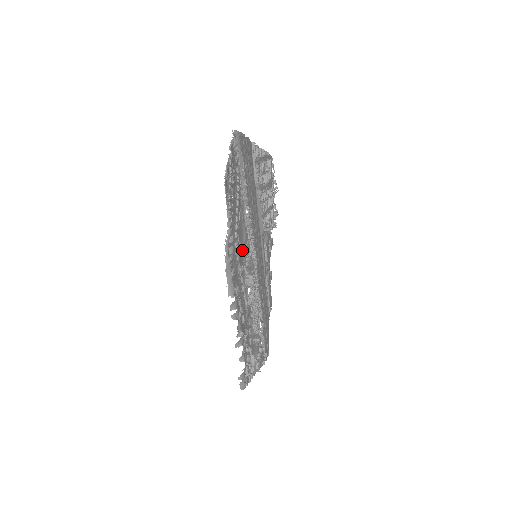
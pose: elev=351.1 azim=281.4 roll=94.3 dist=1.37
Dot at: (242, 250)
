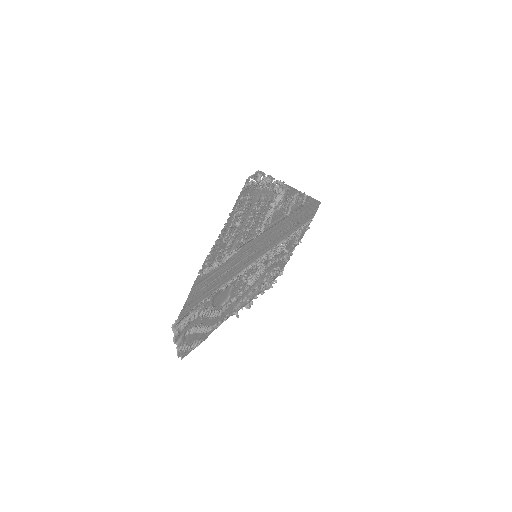
Dot at: (233, 289)
